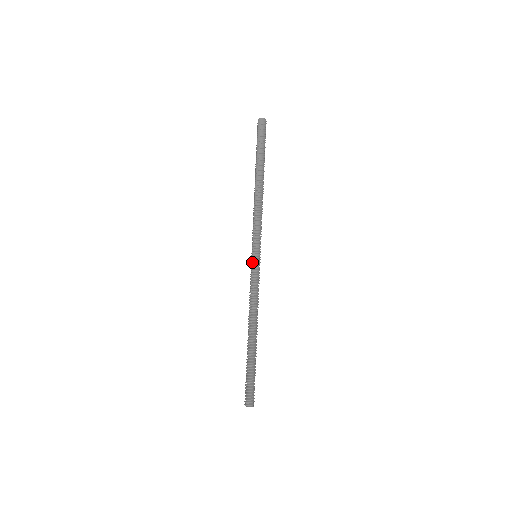
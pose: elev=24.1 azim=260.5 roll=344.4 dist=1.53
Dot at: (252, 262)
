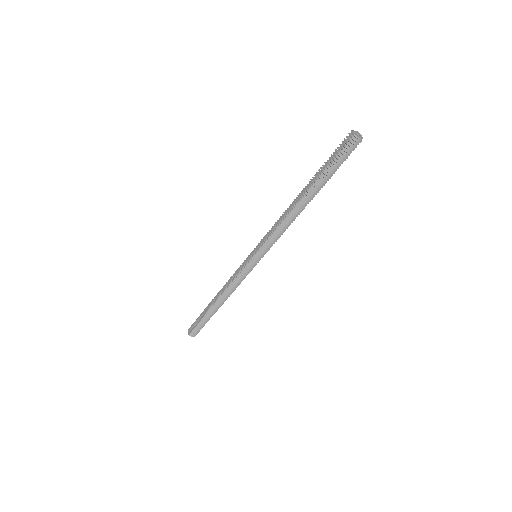
Dot at: (249, 263)
